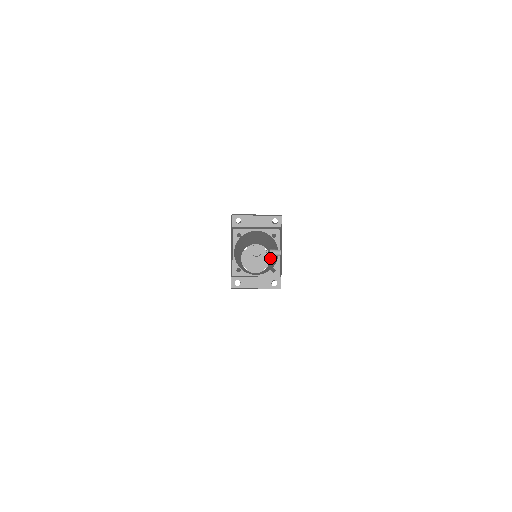
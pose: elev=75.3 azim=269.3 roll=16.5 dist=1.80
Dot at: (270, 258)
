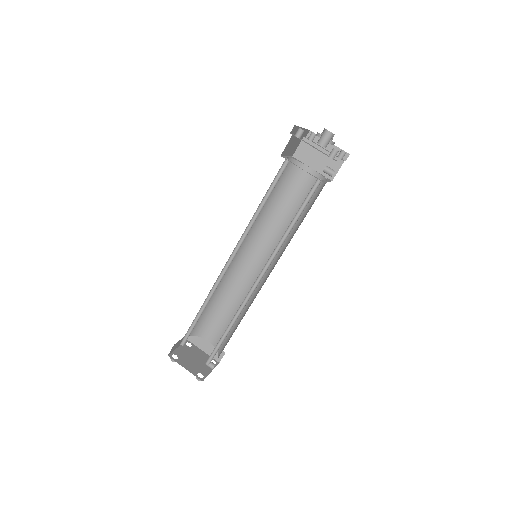
Dot at: occluded
